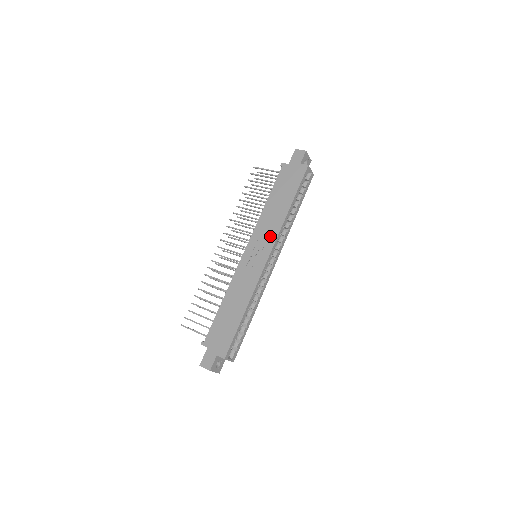
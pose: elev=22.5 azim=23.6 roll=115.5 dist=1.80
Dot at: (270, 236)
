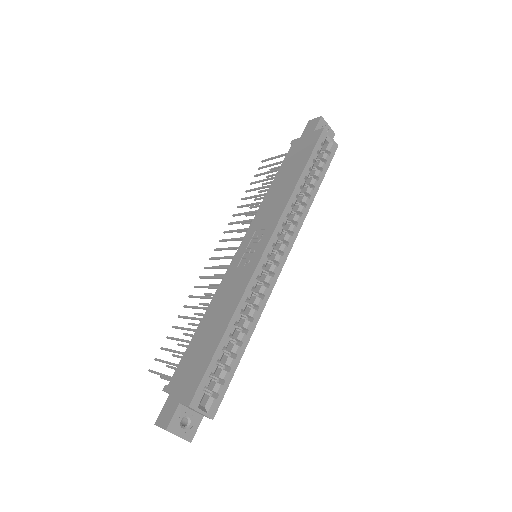
Dot at: (271, 220)
